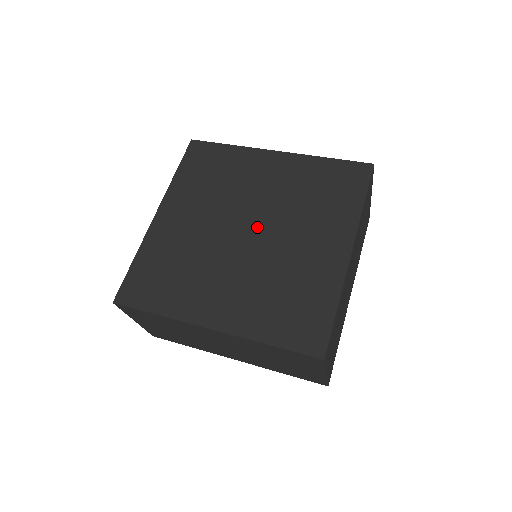
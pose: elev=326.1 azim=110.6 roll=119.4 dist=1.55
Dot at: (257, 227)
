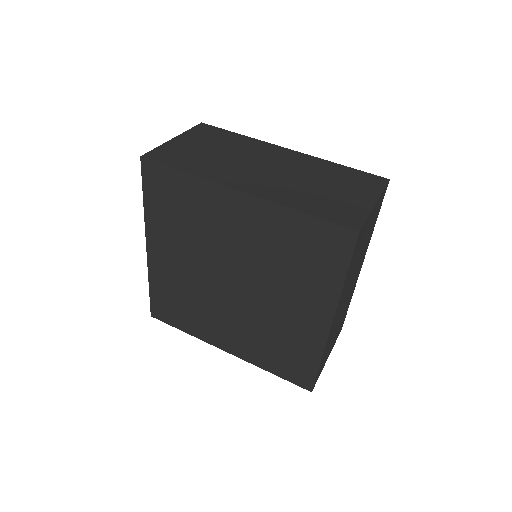
Dot at: (240, 281)
